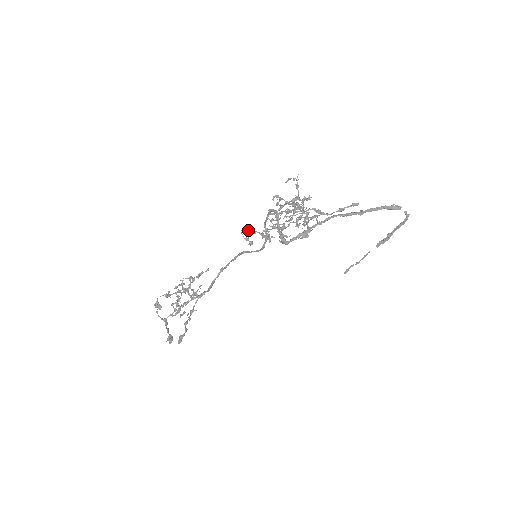
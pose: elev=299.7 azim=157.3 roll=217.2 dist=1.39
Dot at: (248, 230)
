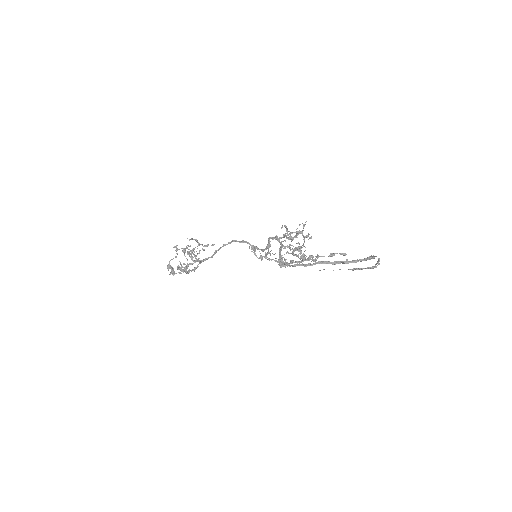
Dot at: (256, 256)
